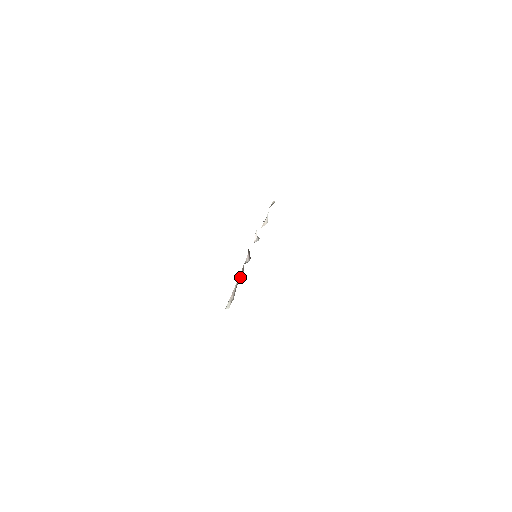
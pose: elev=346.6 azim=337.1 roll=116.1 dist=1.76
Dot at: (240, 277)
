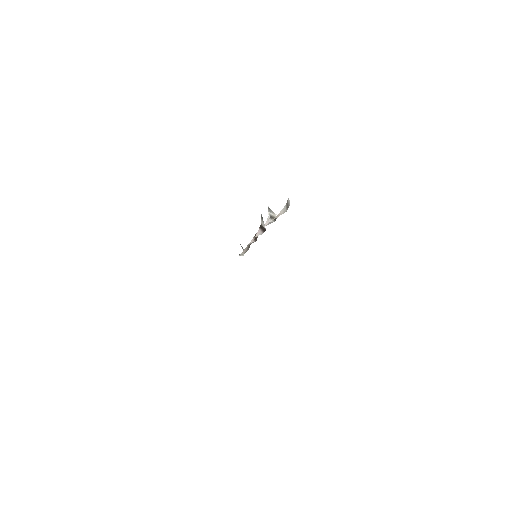
Dot at: (252, 242)
